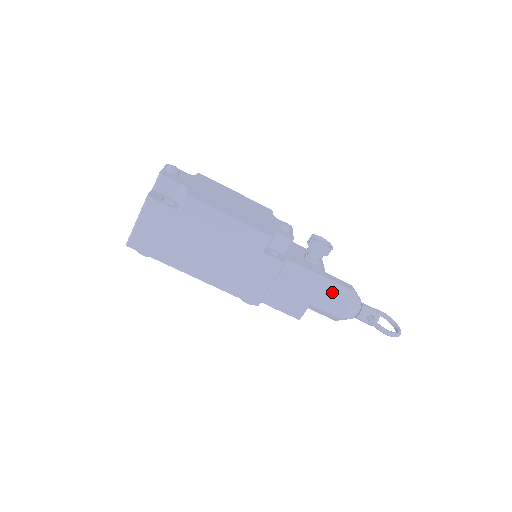
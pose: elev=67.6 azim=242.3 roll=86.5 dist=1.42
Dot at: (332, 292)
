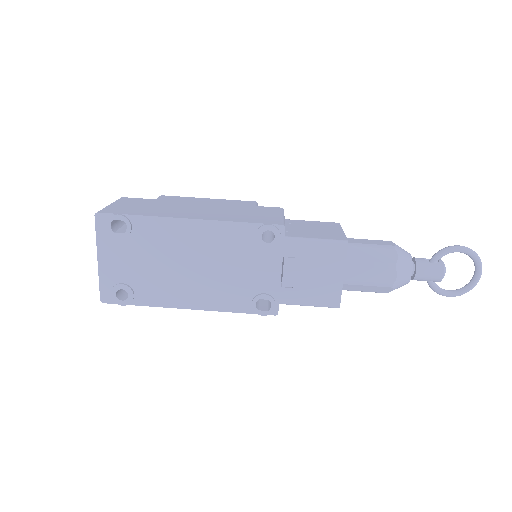
Dot at: occluded
